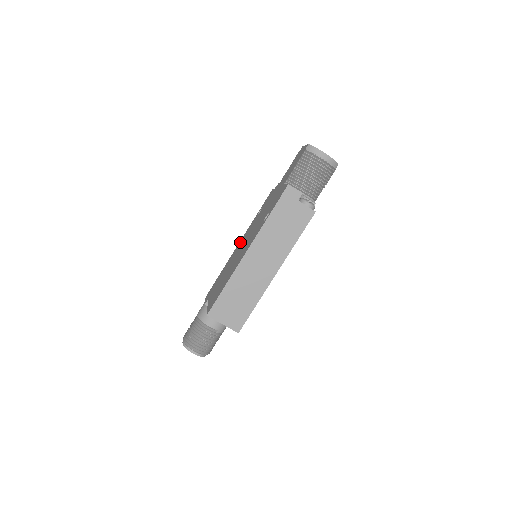
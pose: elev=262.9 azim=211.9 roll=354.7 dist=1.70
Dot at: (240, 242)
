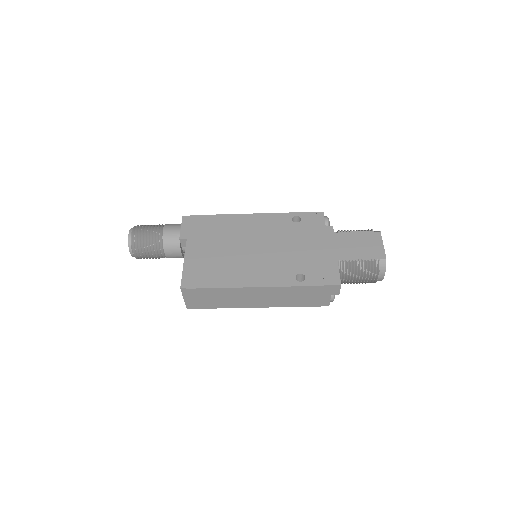
Dot at: (256, 219)
